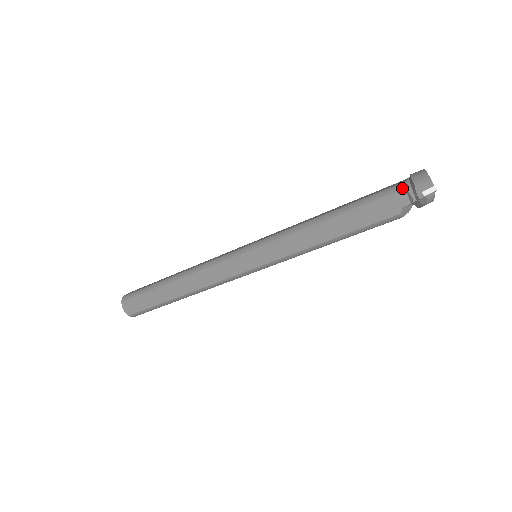
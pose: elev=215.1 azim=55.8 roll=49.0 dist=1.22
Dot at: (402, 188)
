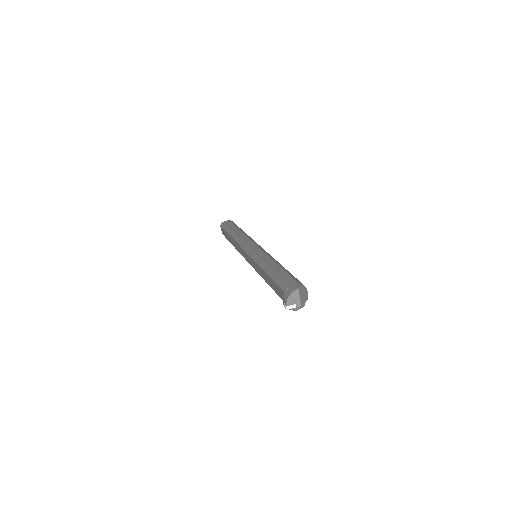
Dot at: (284, 290)
